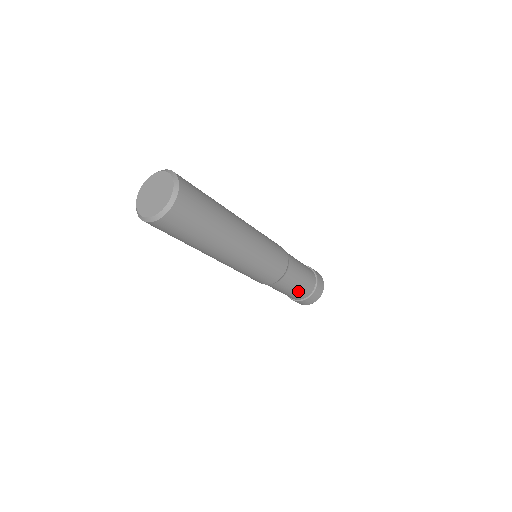
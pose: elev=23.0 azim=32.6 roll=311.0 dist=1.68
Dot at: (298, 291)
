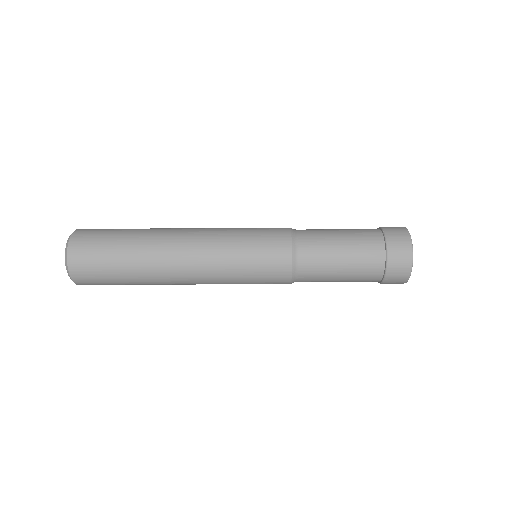
Dot at: (354, 271)
